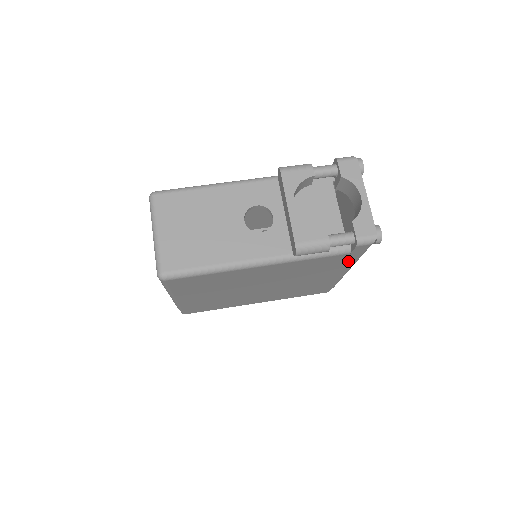
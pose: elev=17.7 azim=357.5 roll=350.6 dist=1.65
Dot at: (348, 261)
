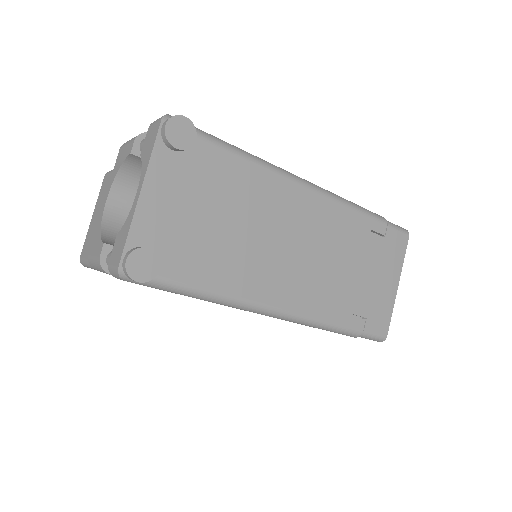
Dot at: occluded
